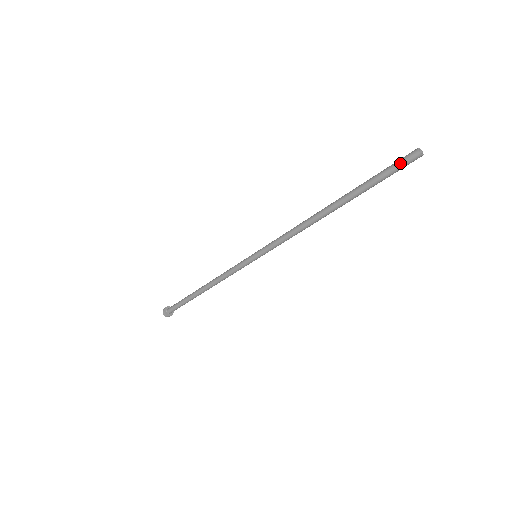
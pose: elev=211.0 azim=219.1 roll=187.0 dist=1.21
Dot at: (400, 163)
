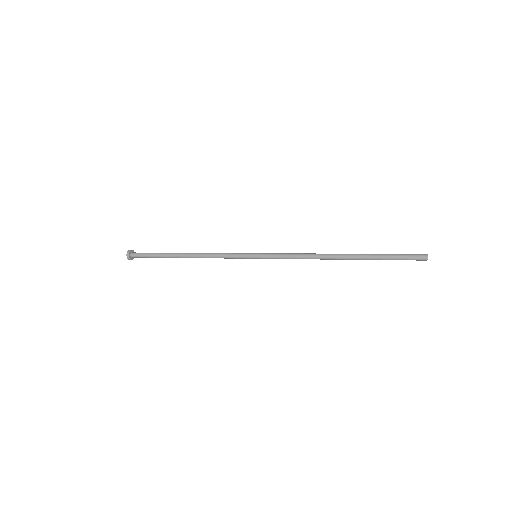
Dot at: occluded
